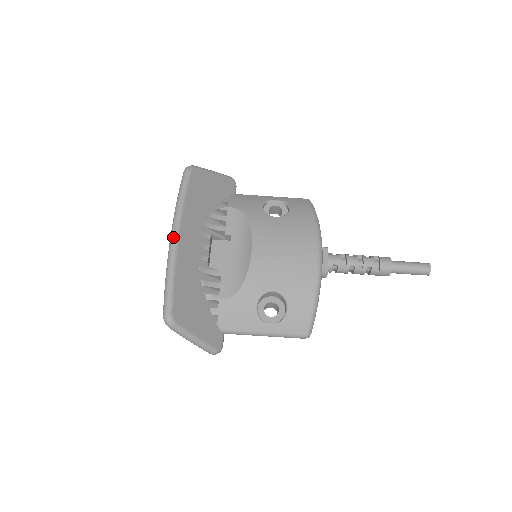
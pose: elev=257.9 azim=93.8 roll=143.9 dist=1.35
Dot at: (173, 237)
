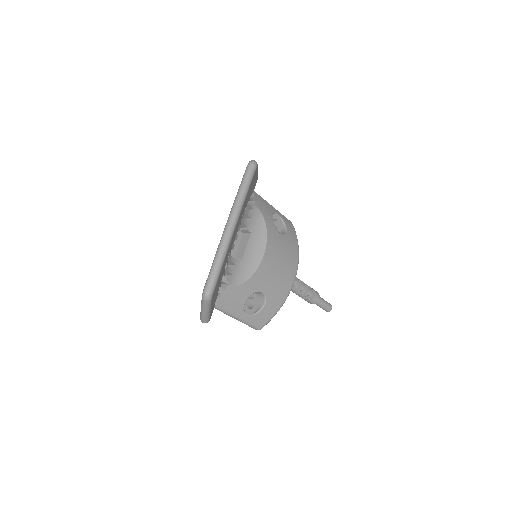
Dot at: (233, 225)
